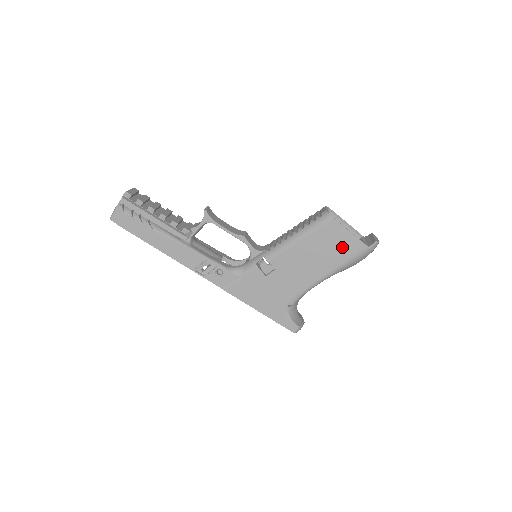
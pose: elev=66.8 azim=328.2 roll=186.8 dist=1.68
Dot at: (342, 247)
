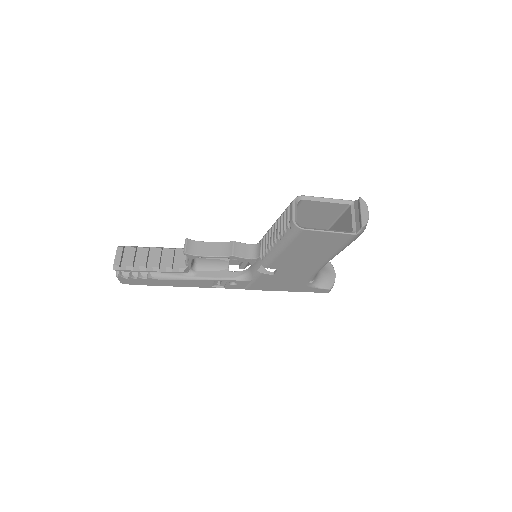
Dot at: (328, 242)
